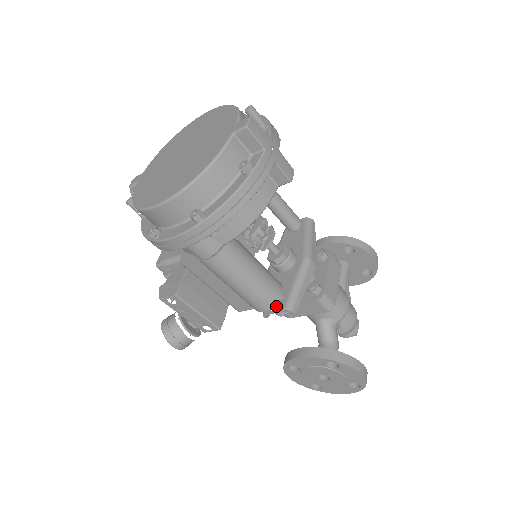
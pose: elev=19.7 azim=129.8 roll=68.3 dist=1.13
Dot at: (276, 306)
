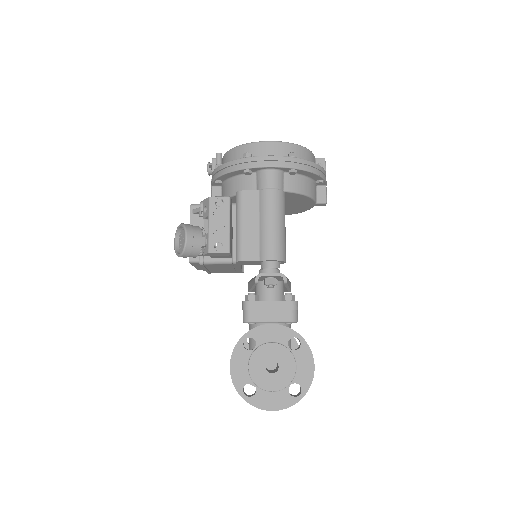
Dot at: (249, 300)
